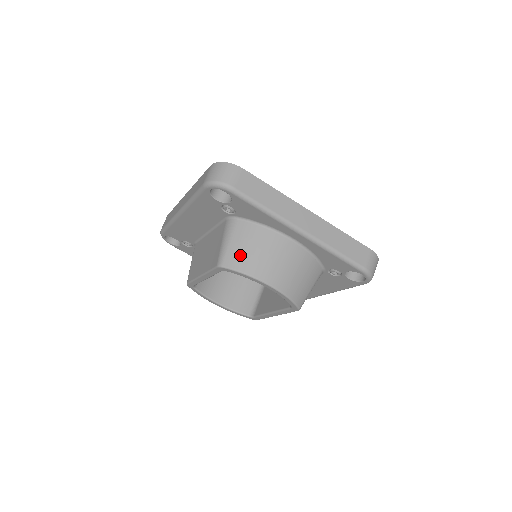
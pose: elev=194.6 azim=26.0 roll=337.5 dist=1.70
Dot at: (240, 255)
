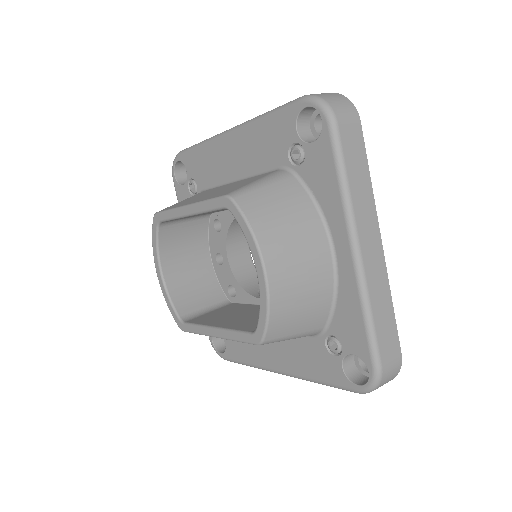
Dot at: (264, 207)
